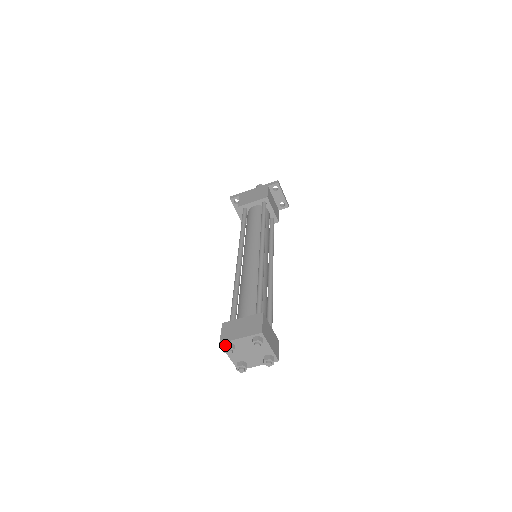
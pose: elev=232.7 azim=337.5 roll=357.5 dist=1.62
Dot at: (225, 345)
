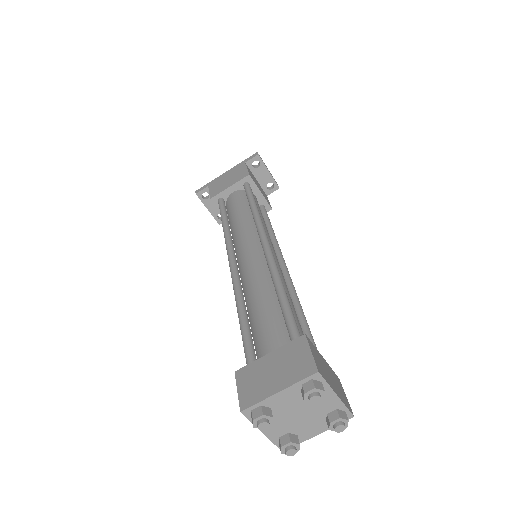
Dot at: (252, 413)
